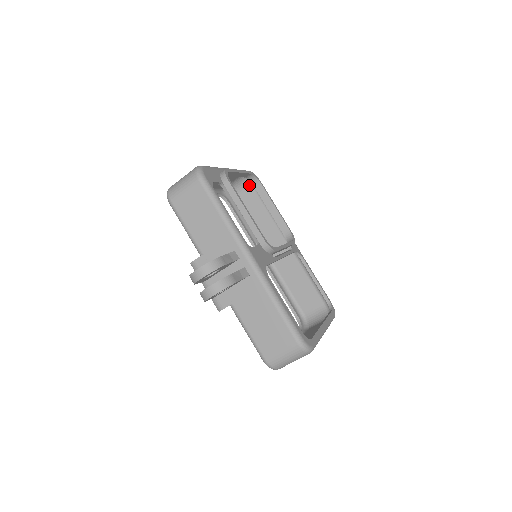
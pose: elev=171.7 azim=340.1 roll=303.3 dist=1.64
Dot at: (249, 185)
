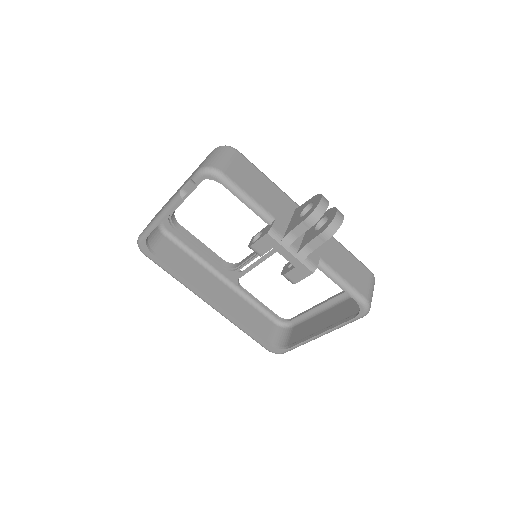
Dot at: (159, 233)
